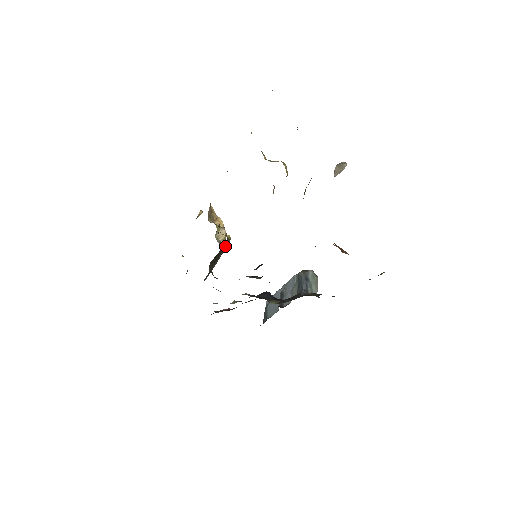
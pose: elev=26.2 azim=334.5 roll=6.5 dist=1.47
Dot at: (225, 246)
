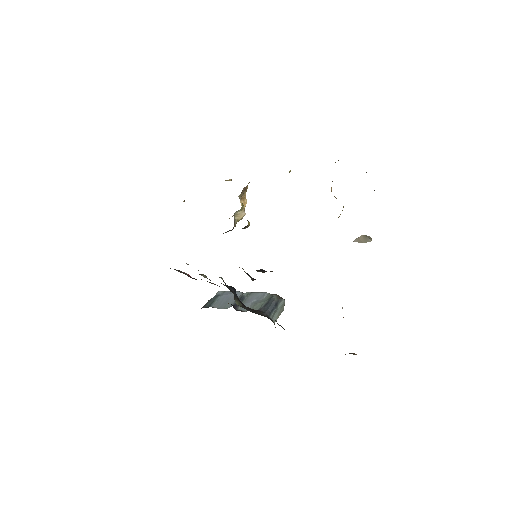
Dot at: occluded
